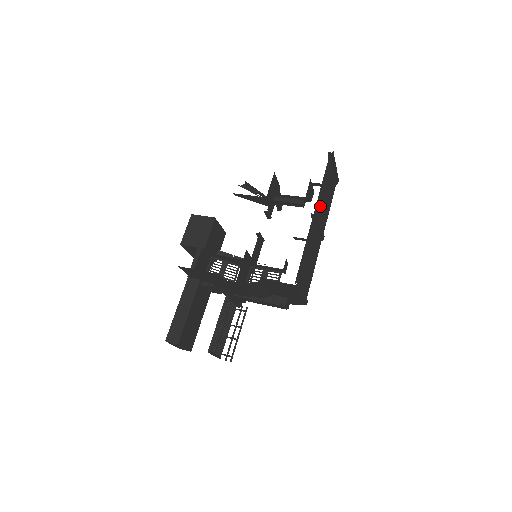
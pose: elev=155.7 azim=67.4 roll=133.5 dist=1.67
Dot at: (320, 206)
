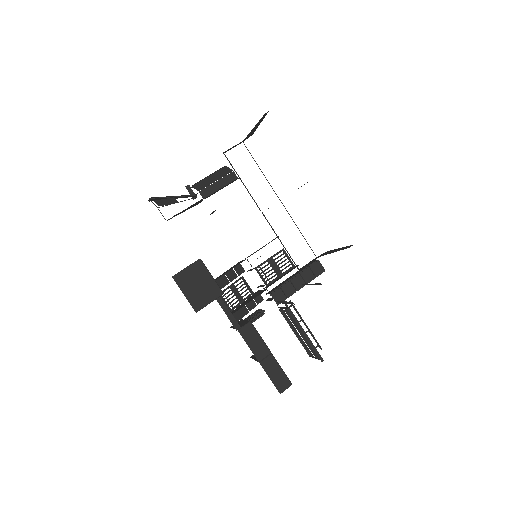
Dot at: occluded
